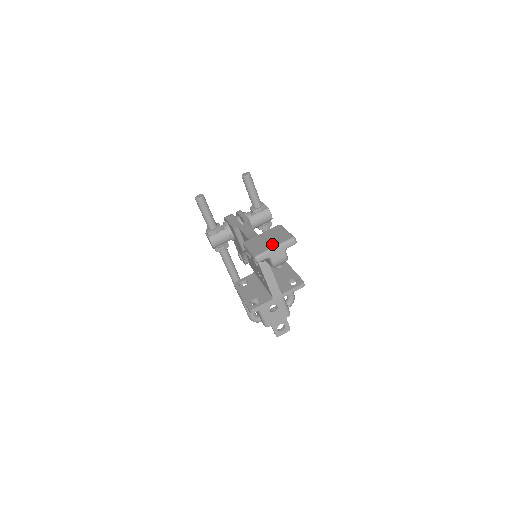
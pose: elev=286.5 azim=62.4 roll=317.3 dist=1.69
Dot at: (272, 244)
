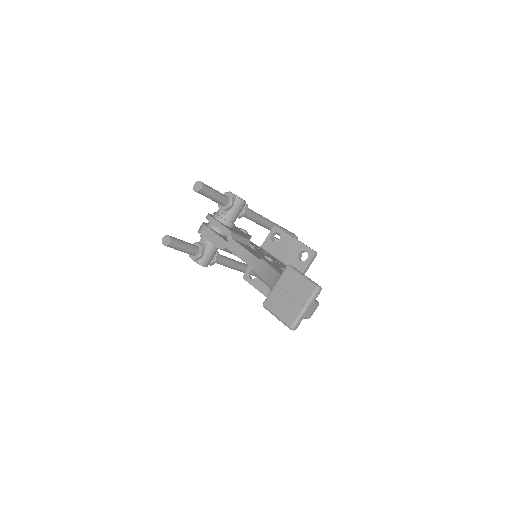
Dot at: (298, 304)
